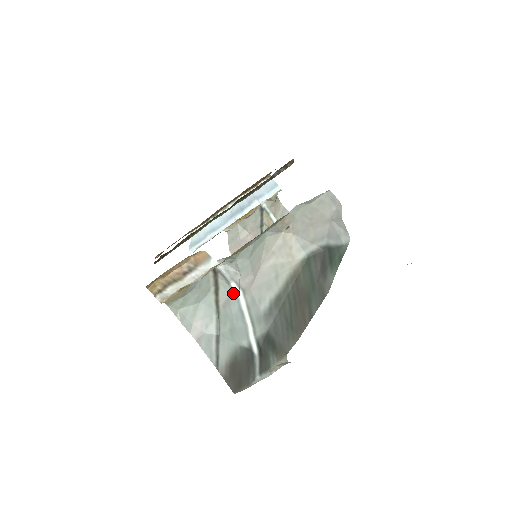
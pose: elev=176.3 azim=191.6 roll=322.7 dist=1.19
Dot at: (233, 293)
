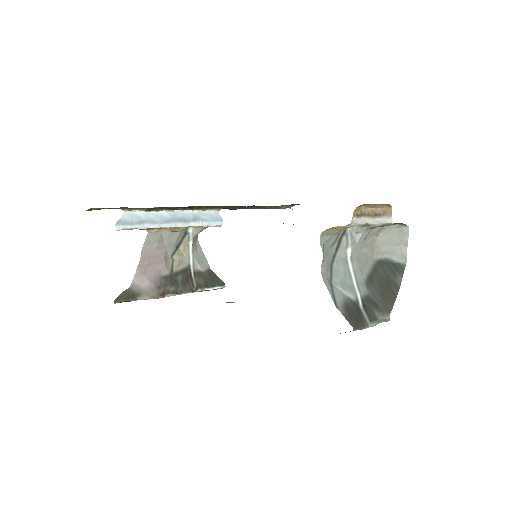
Dot at: (345, 256)
